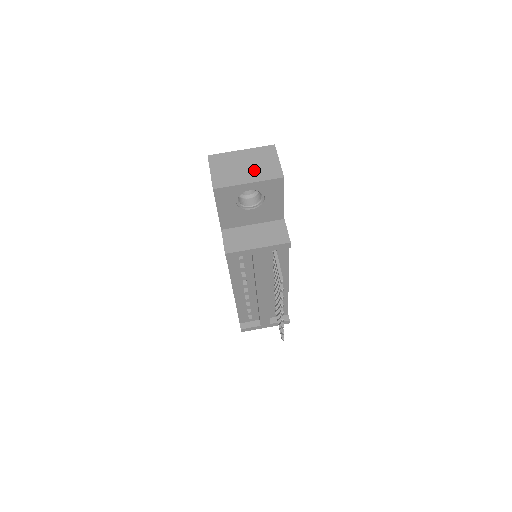
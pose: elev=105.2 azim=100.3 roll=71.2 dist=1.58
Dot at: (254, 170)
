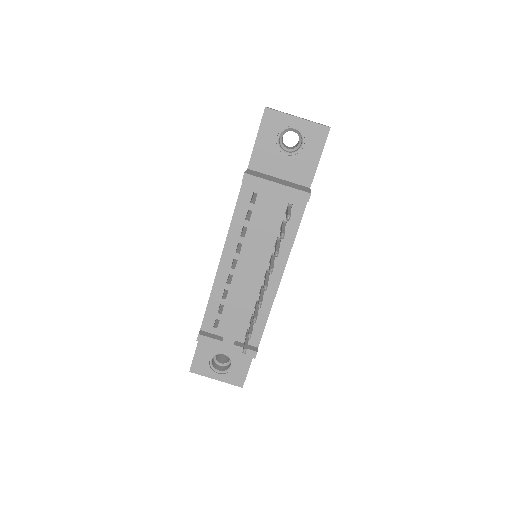
Dot at: (305, 119)
